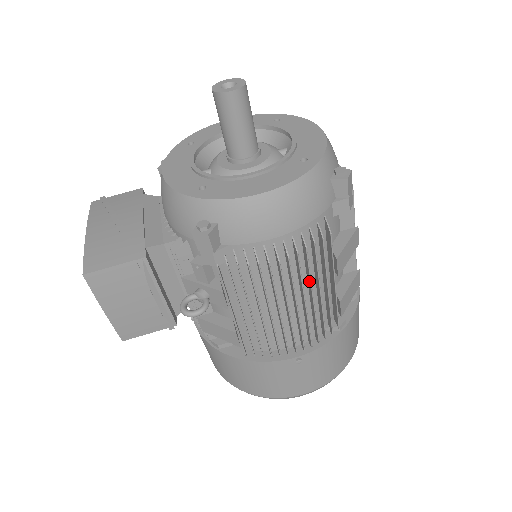
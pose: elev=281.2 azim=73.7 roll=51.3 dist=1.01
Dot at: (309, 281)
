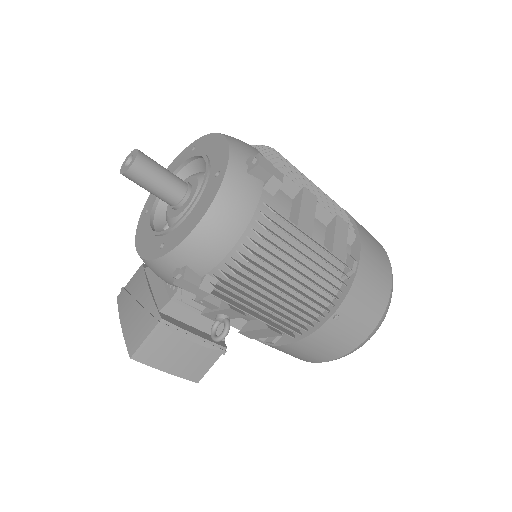
Dot at: occluded
